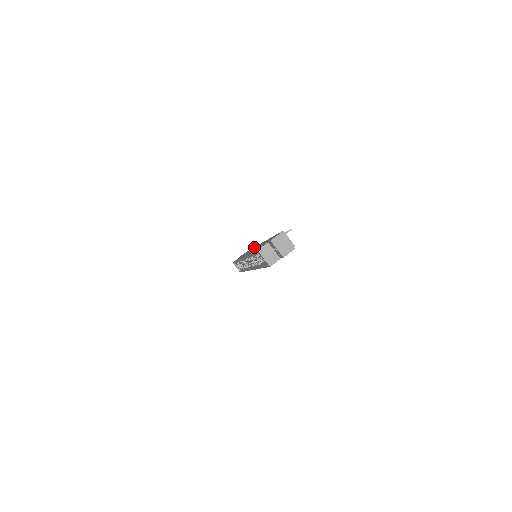
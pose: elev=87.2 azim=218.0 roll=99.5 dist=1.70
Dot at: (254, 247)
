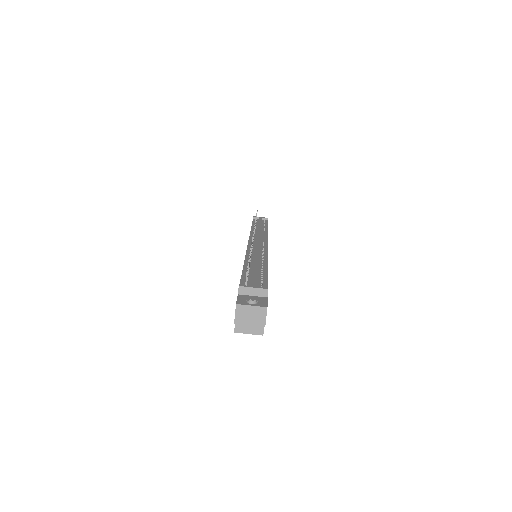
Dot at: occluded
